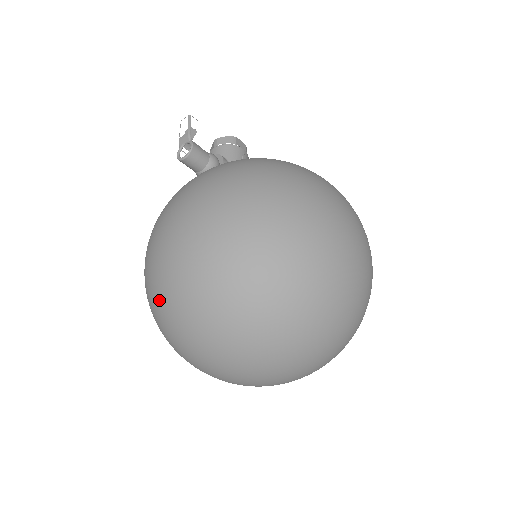
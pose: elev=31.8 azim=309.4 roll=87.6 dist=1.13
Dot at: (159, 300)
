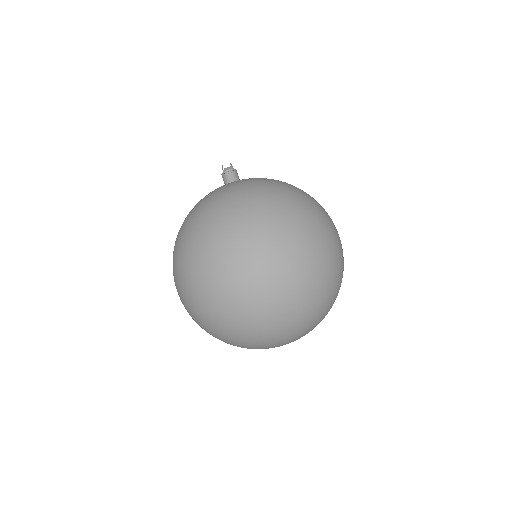
Dot at: (211, 223)
